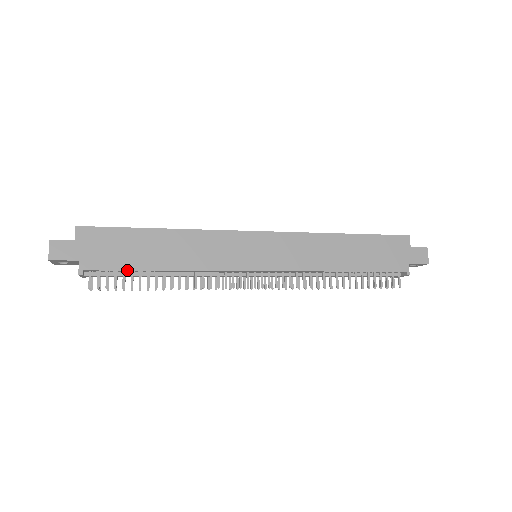
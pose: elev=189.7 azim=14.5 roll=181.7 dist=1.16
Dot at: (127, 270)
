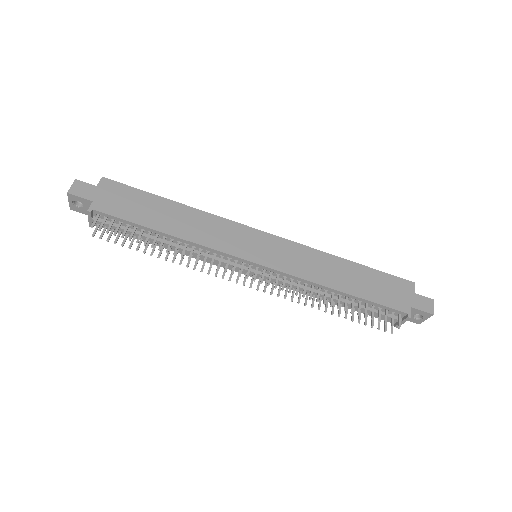
Dot at: (132, 222)
